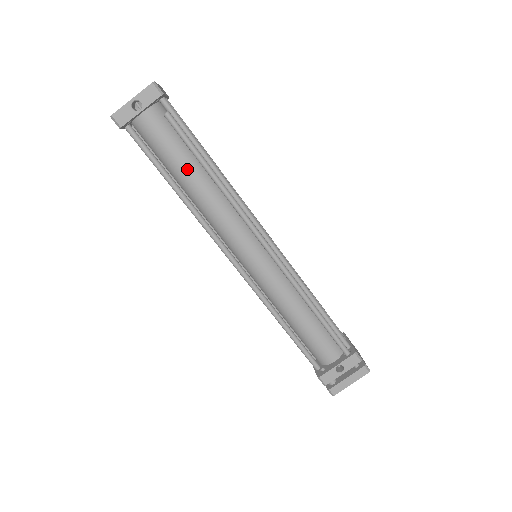
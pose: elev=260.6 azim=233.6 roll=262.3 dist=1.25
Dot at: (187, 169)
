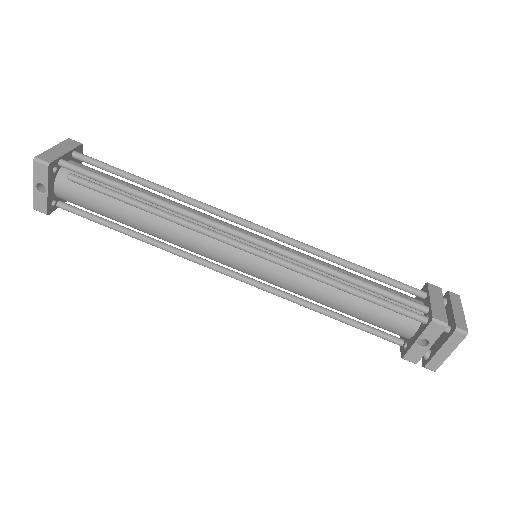
Dot at: (124, 216)
